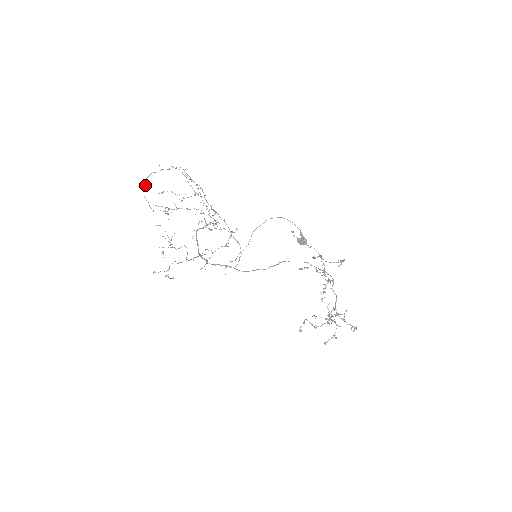
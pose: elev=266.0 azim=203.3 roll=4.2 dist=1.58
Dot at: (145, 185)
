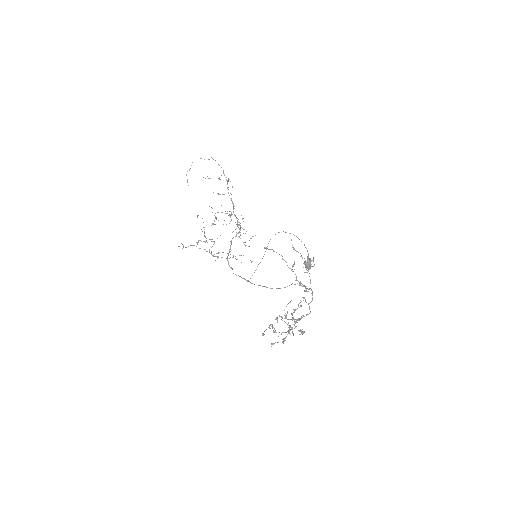
Dot at: occluded
